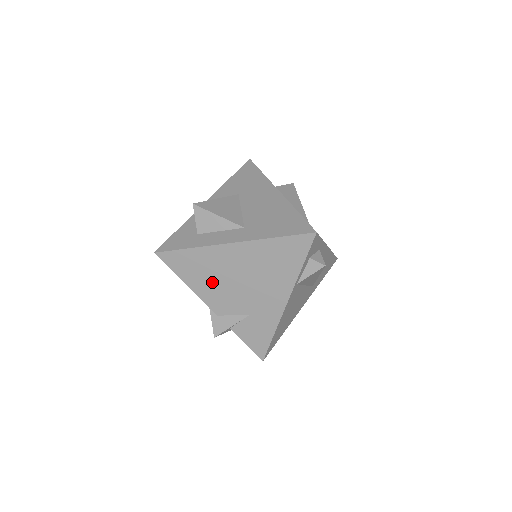
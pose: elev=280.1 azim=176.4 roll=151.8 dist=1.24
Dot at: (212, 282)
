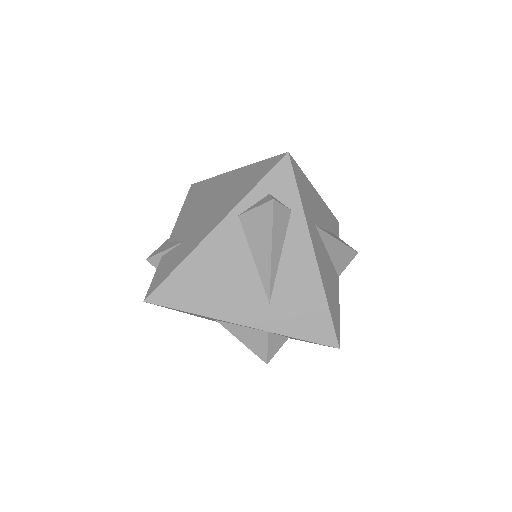
Dot at: (194, 208)
